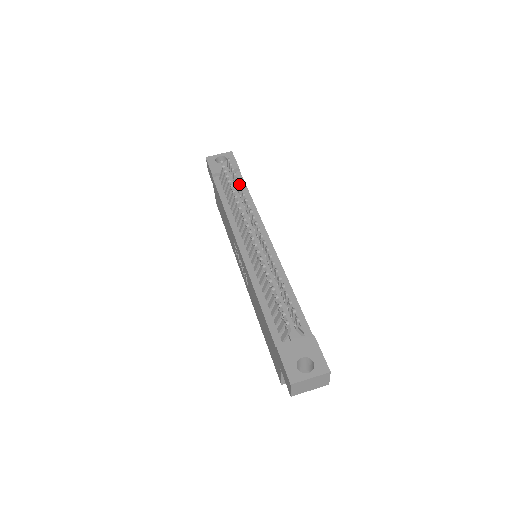
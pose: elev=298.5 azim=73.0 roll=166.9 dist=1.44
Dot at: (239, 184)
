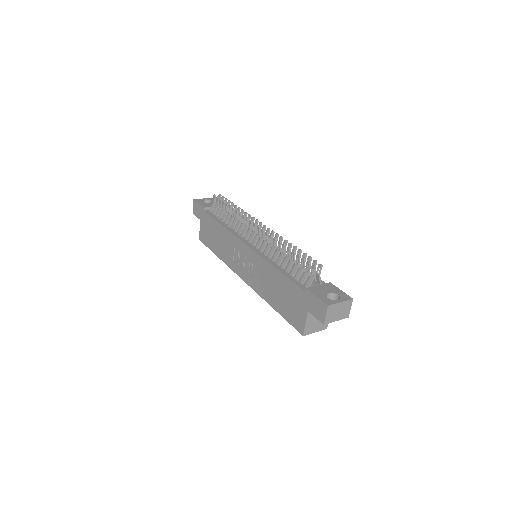
Dot at: (236, 205)
